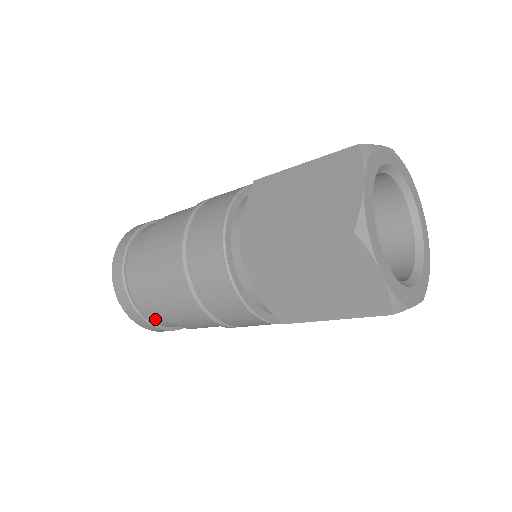
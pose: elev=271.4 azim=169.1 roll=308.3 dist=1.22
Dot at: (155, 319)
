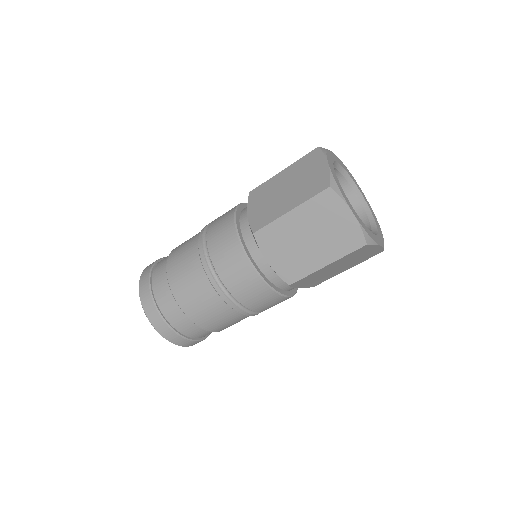
Dot at: occluded
